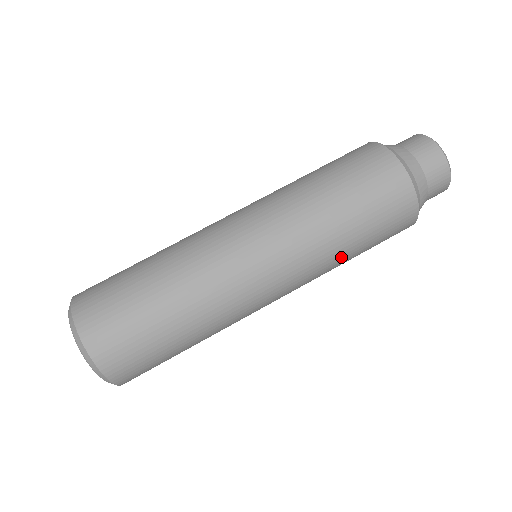
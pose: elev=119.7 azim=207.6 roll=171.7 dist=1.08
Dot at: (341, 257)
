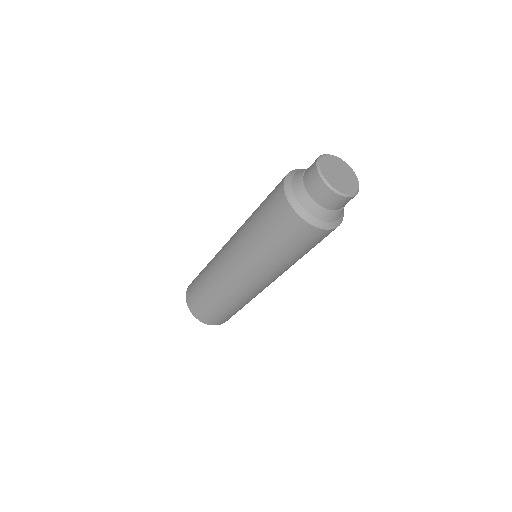
Dot at: (268, 254)
